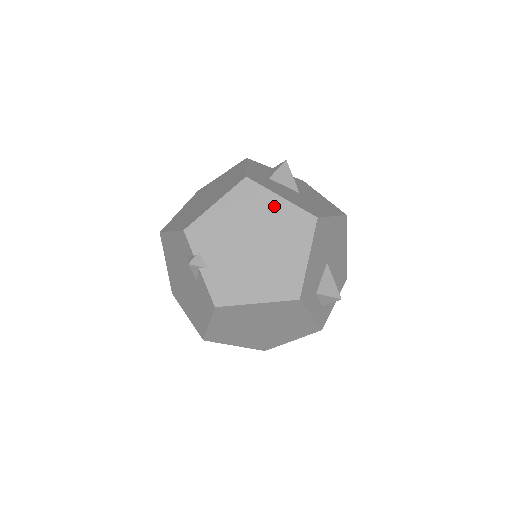
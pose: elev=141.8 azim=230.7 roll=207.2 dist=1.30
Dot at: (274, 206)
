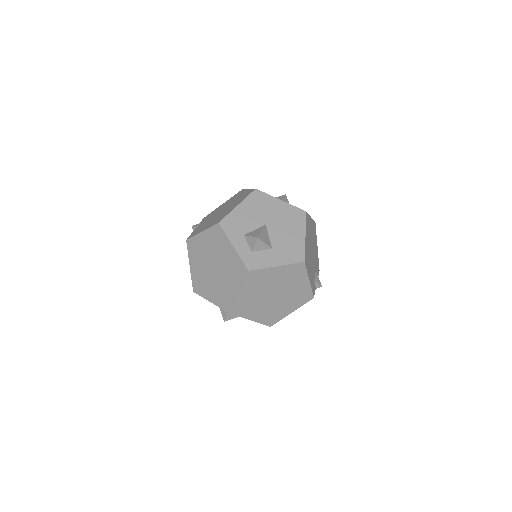
Dot at: occluded
